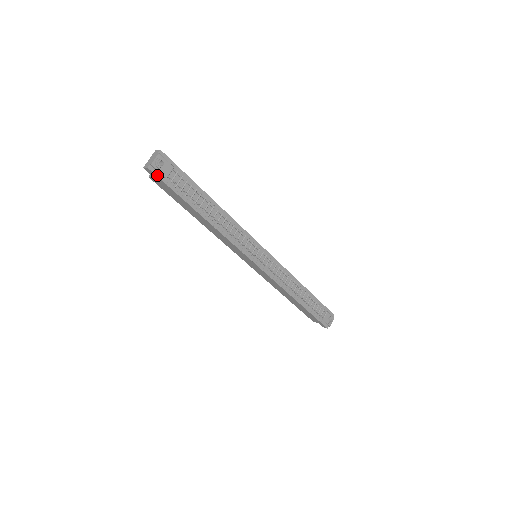
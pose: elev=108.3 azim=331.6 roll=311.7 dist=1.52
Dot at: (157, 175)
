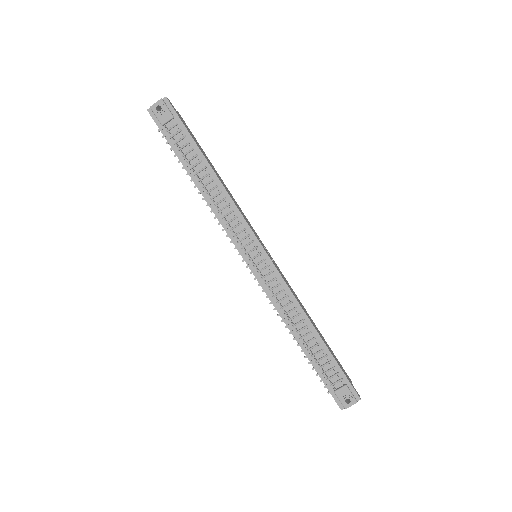
Dot at: (155, 120)
